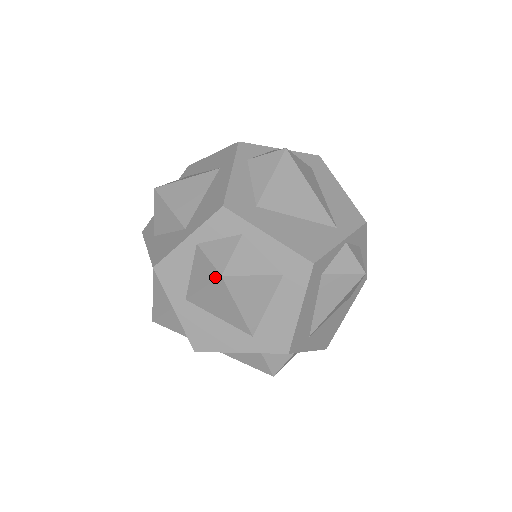
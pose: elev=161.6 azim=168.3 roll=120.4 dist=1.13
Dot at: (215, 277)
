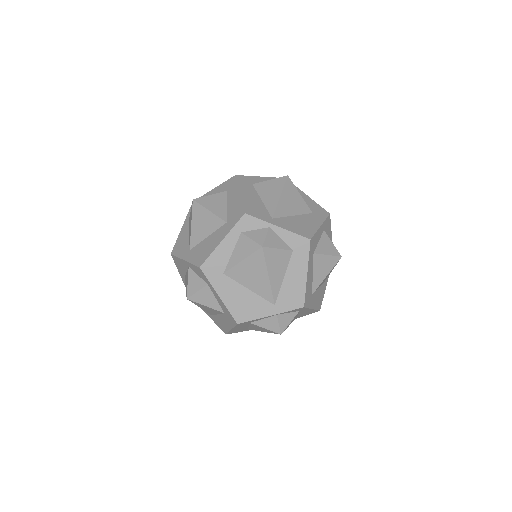
Dot at: (186, 294)
